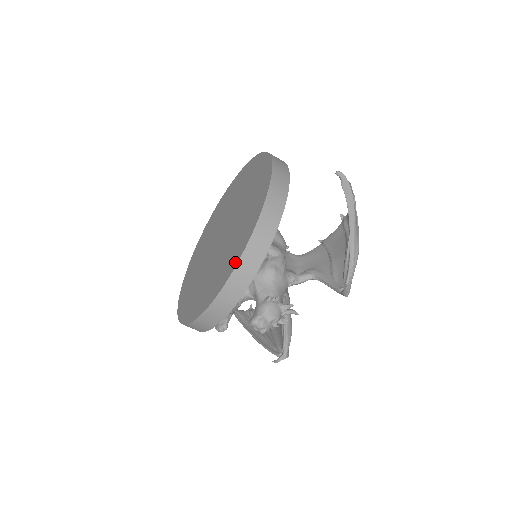
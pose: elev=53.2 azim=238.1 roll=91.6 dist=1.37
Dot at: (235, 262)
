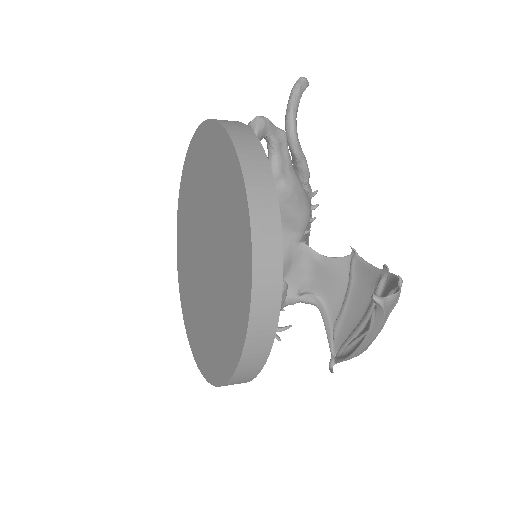
Dot at: (204, 371)
